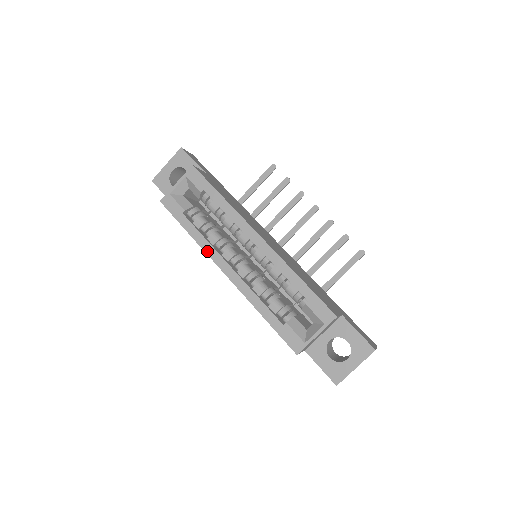
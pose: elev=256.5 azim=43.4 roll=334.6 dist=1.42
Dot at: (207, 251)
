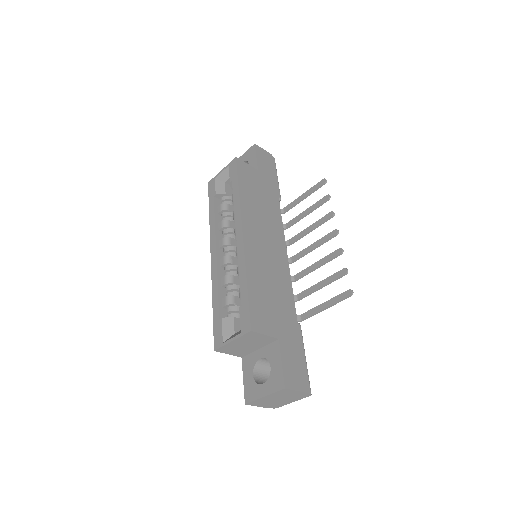
Dot at: (211, 233)
